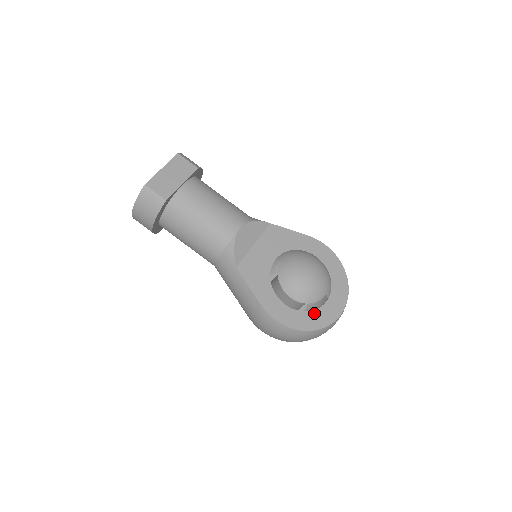
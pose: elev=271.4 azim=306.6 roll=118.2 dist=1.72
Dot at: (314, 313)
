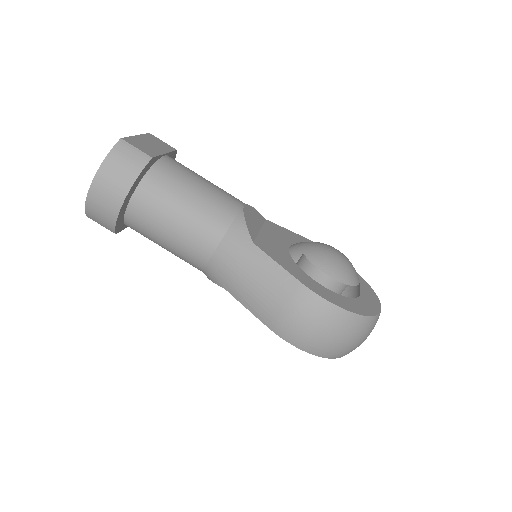
Dot at: (357, 301)
